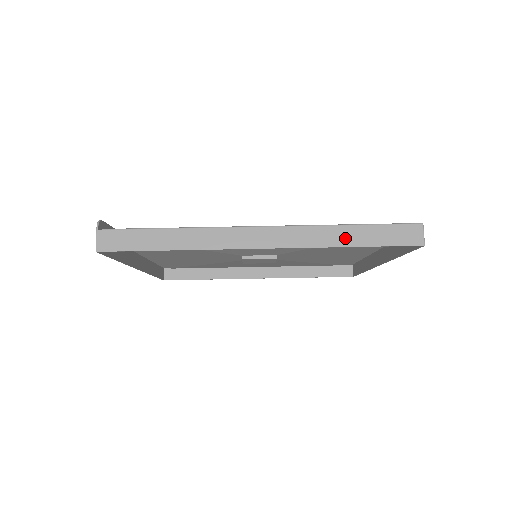
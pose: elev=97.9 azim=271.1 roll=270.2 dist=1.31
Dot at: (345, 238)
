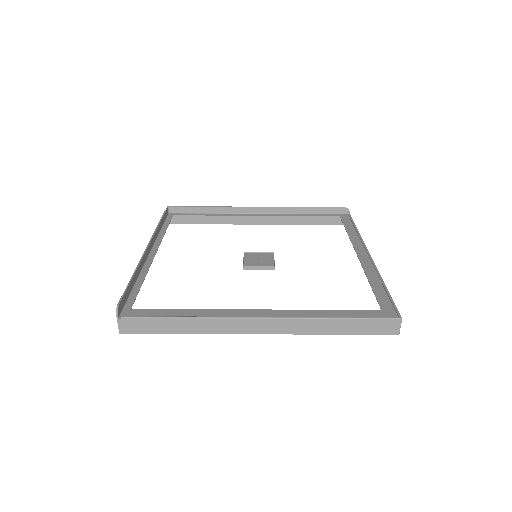
Dot at: (332, 328)
